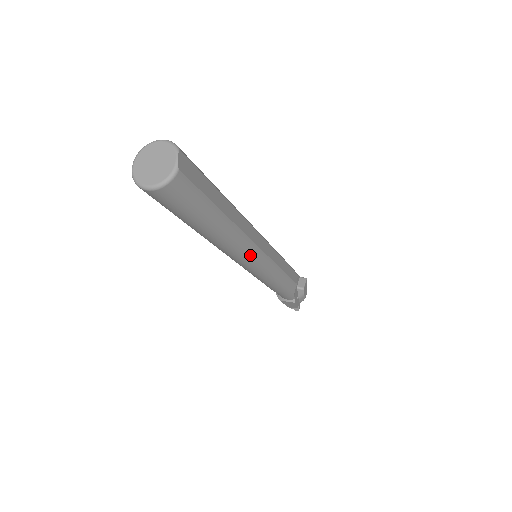
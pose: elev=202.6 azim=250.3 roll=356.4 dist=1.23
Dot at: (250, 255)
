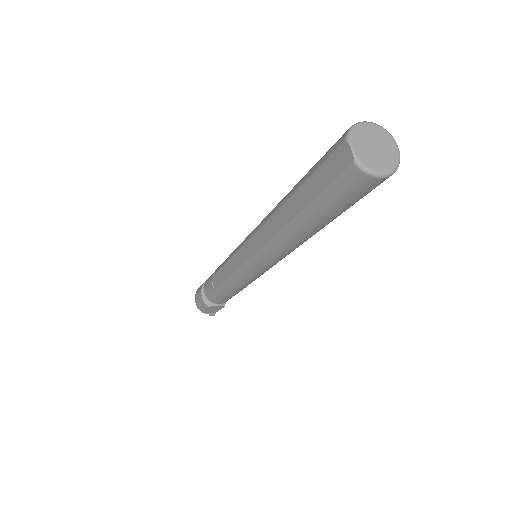
Dot at: occluded
